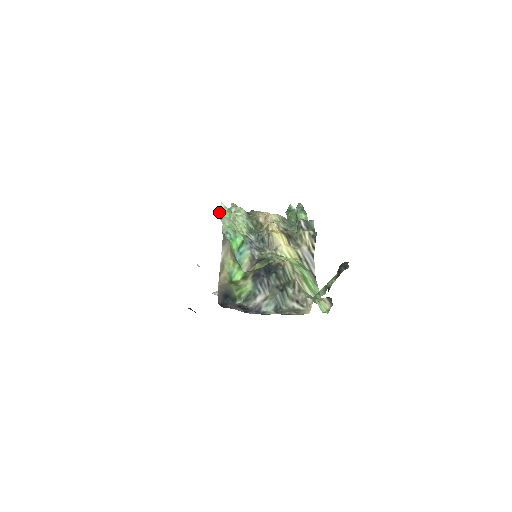
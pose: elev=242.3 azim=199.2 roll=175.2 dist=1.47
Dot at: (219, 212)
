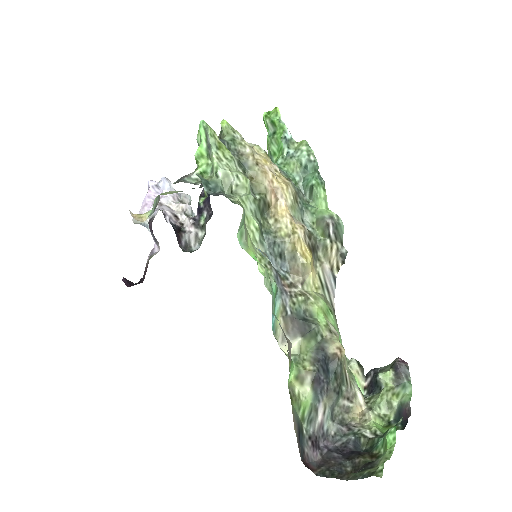
Dot at: (238, 229)
